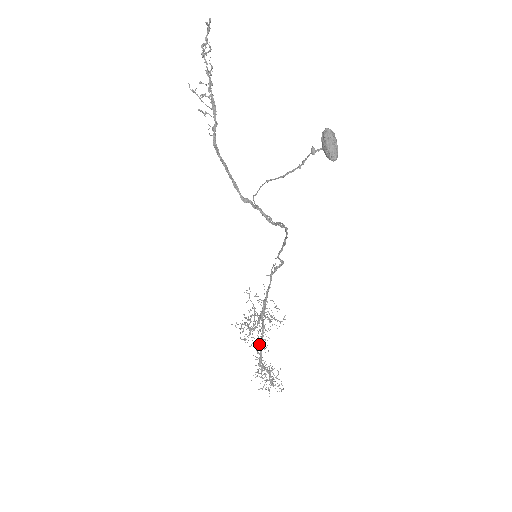
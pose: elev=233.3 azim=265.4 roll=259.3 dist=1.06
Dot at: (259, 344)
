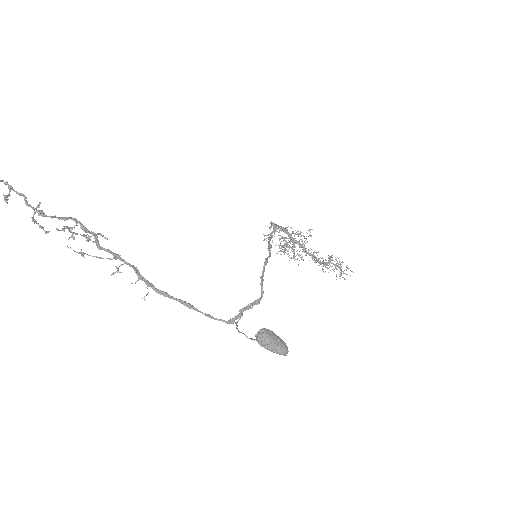
Dot at: occluded
